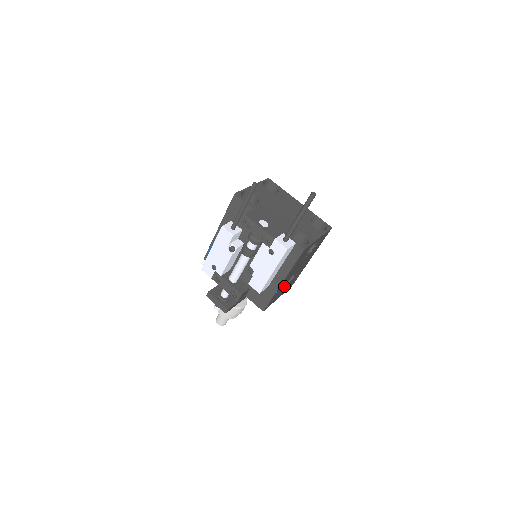
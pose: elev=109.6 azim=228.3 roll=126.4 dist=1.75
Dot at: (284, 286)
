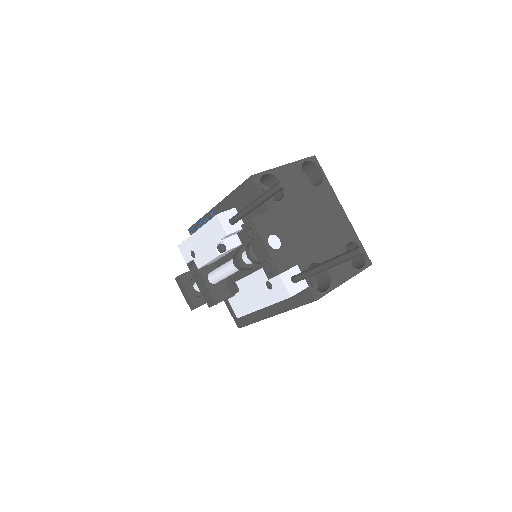
Dot at: occluded
